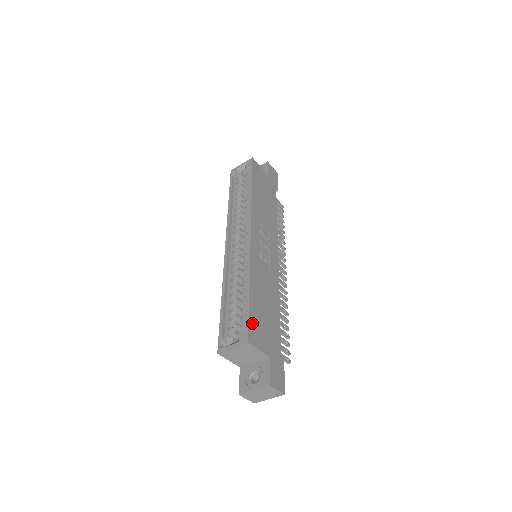
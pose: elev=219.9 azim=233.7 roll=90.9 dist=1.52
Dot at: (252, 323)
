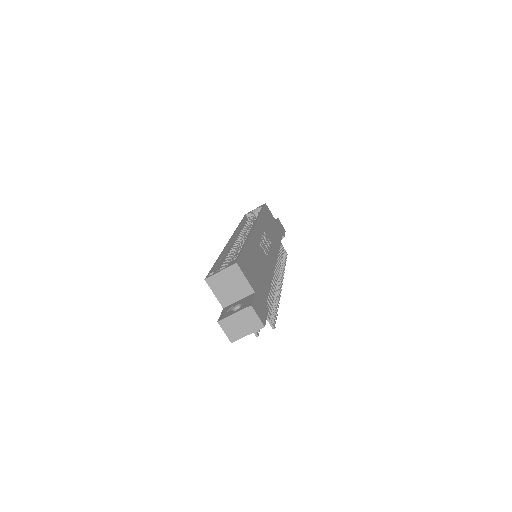
Dot at: (243, 259)
